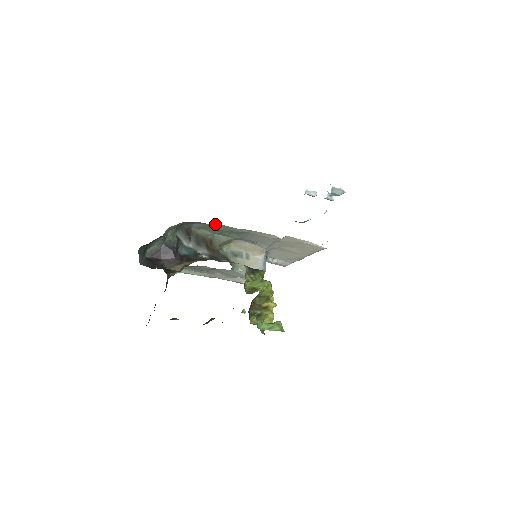
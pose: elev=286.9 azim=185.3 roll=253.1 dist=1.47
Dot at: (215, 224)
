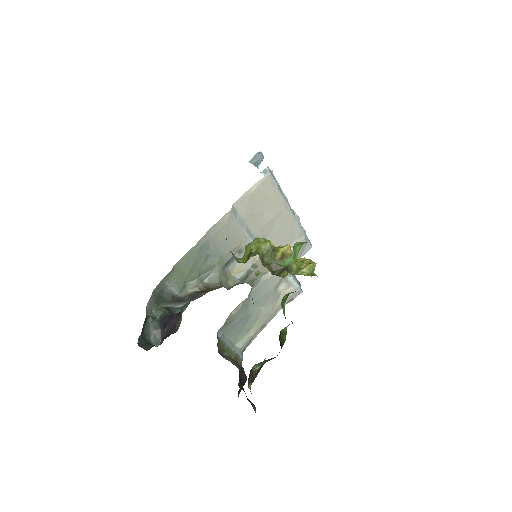
Dot at: (177, 266)
